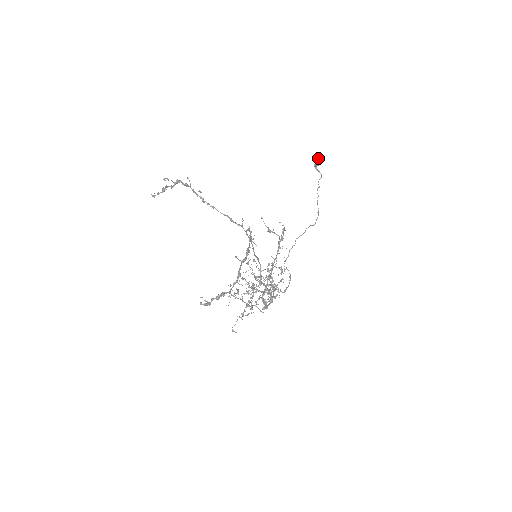
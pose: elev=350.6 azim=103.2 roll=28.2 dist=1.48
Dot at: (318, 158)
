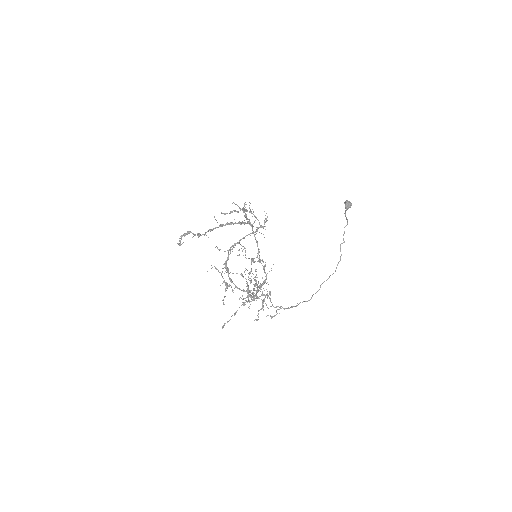
Dot at: (345, 204)
